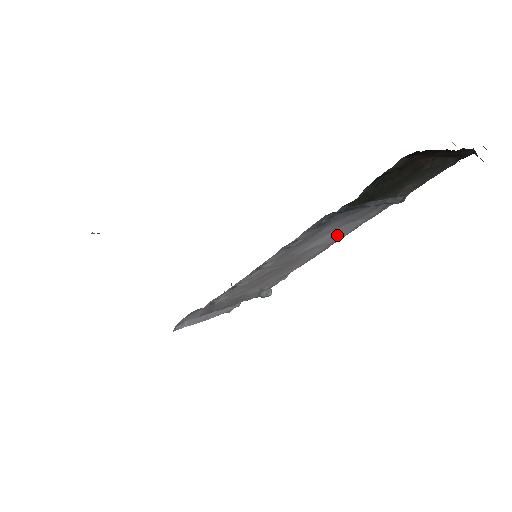
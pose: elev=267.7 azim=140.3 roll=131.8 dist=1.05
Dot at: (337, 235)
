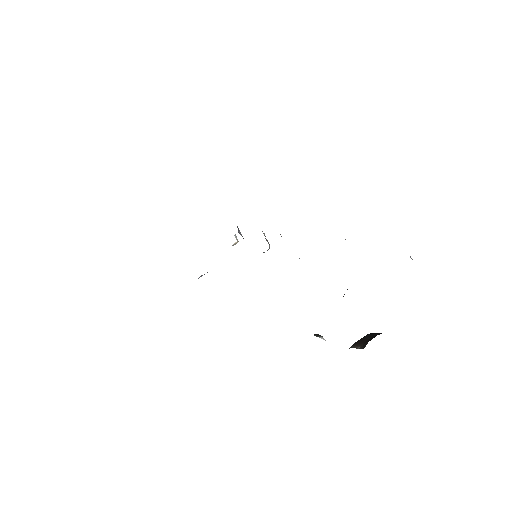
Dot at: occluded
